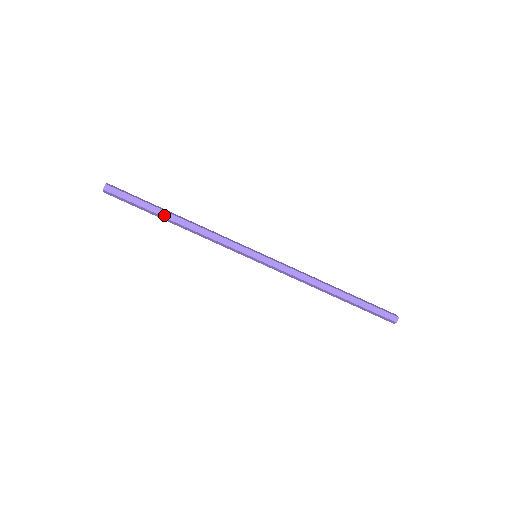
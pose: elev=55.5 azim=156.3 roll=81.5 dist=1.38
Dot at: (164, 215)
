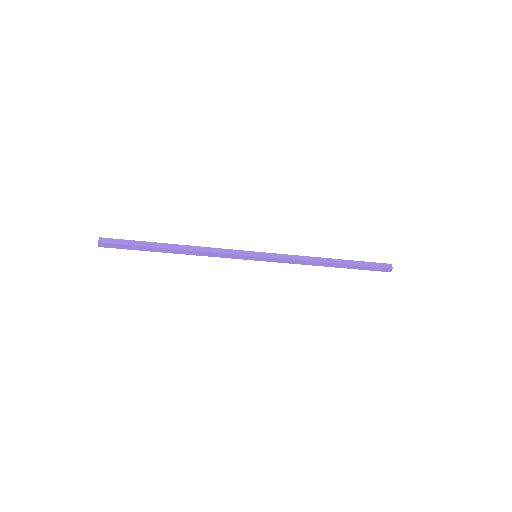
Dot at: (162, 251)
